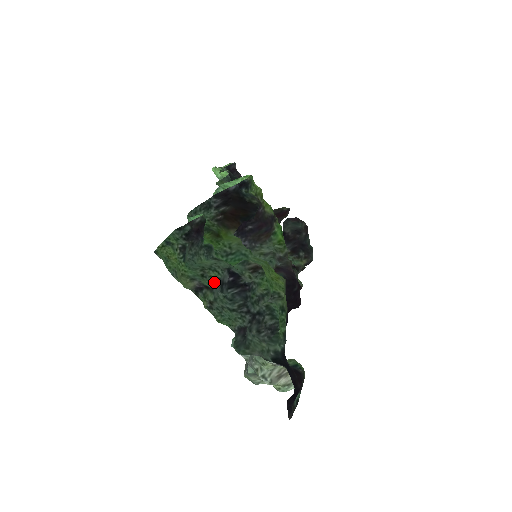
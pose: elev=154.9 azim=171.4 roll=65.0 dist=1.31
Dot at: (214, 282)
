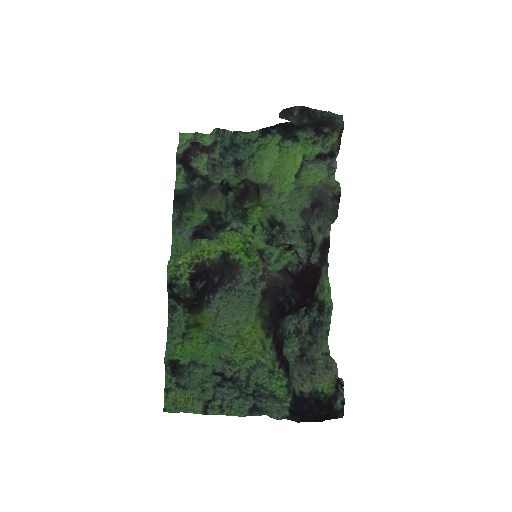
Dot at: (212, 391)
